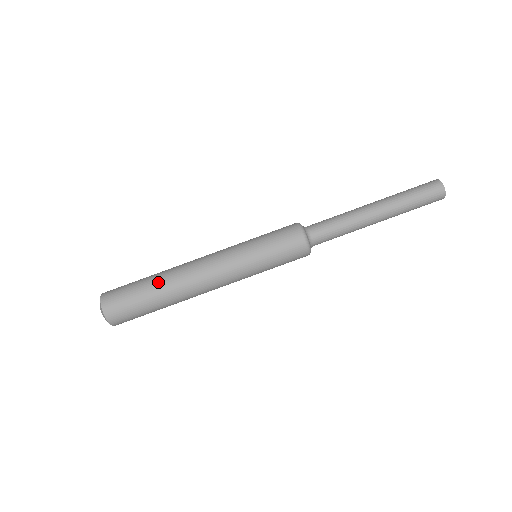
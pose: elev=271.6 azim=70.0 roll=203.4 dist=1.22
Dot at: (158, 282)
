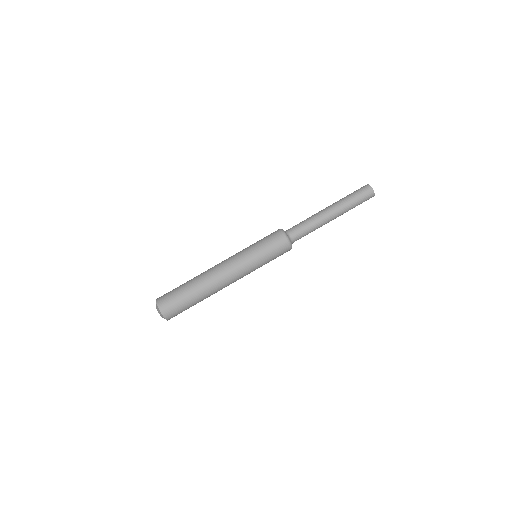
Dot at: (193, 284)
